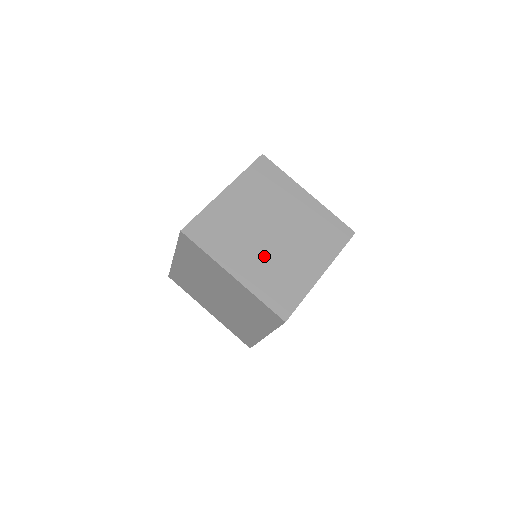
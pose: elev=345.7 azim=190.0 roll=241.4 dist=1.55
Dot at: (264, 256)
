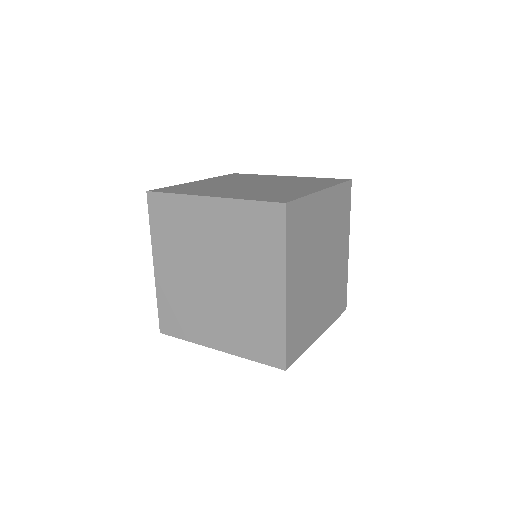
Dot at: (246, 190)
